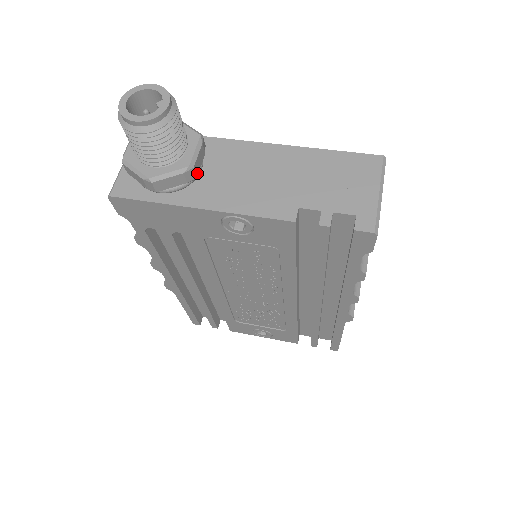
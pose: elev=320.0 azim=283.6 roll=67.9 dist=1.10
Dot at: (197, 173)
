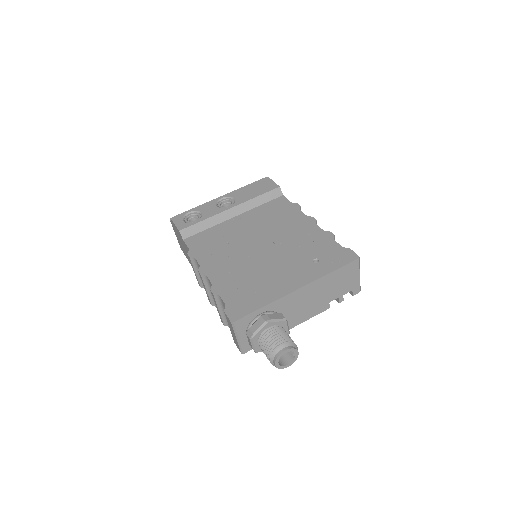
Dot at: occluded
